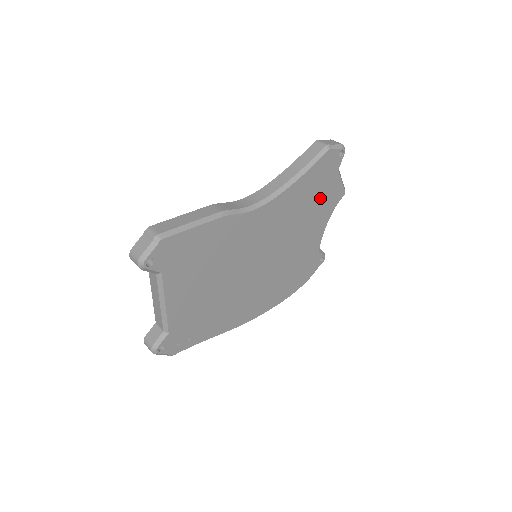
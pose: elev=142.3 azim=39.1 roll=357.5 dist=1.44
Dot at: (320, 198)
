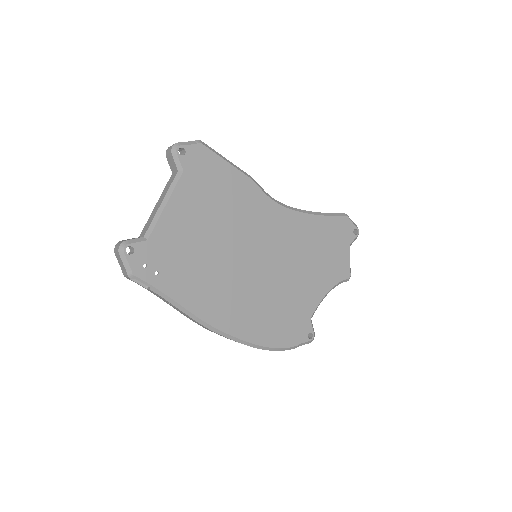
Dot at: (328, 256)
